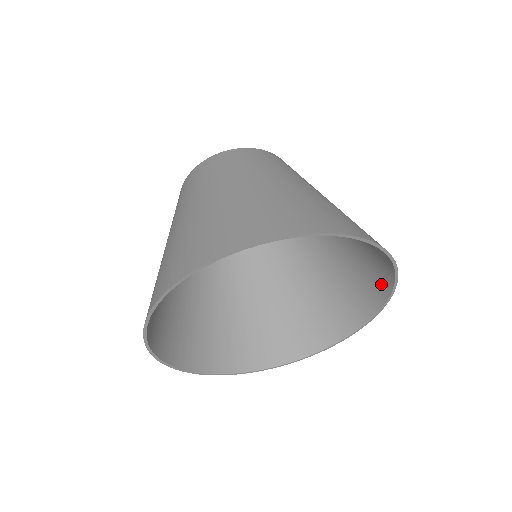
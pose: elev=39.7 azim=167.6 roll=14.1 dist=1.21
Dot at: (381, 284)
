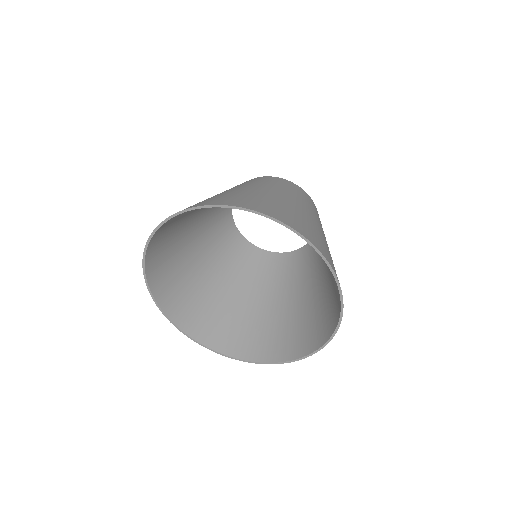
Dot at: occluded
